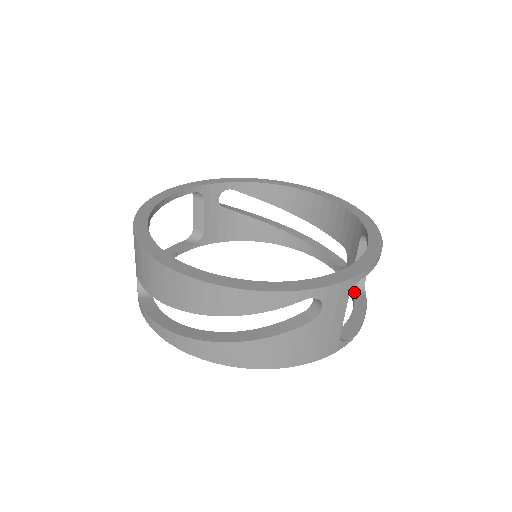
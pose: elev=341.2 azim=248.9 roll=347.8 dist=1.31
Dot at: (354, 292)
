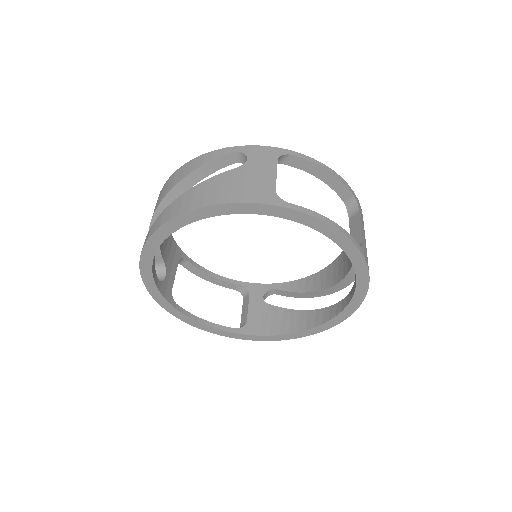
Dot at: occluded
